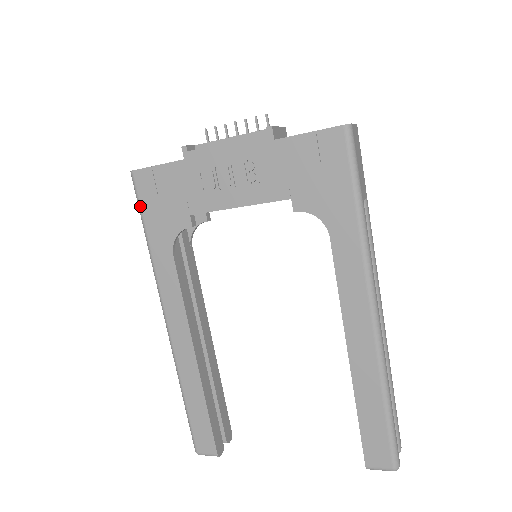
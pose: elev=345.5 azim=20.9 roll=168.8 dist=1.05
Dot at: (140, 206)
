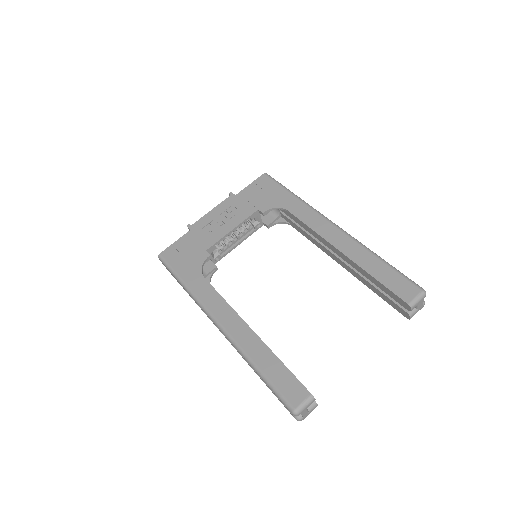
Dot at: (171, 267)
